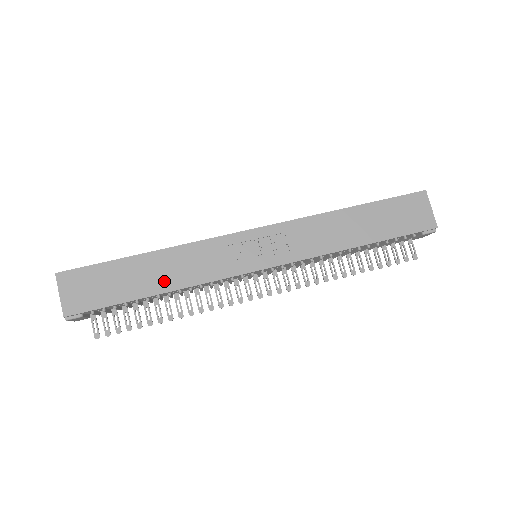
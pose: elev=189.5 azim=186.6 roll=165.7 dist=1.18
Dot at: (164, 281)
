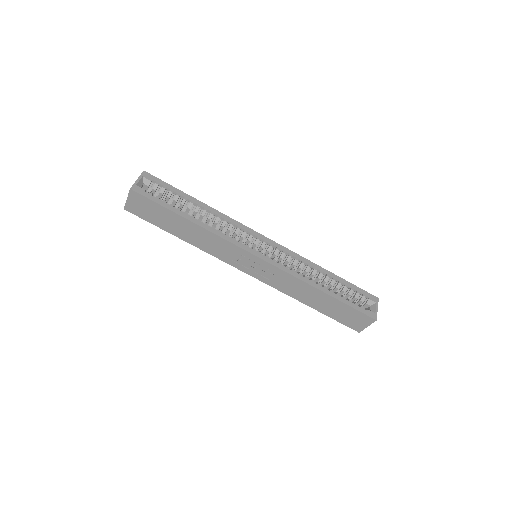
Dot at: (189, 237)
